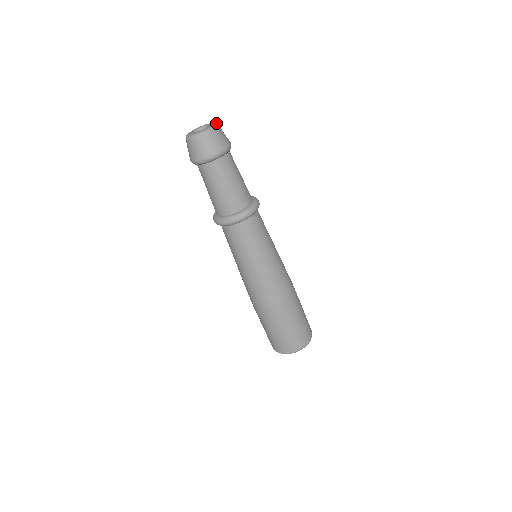
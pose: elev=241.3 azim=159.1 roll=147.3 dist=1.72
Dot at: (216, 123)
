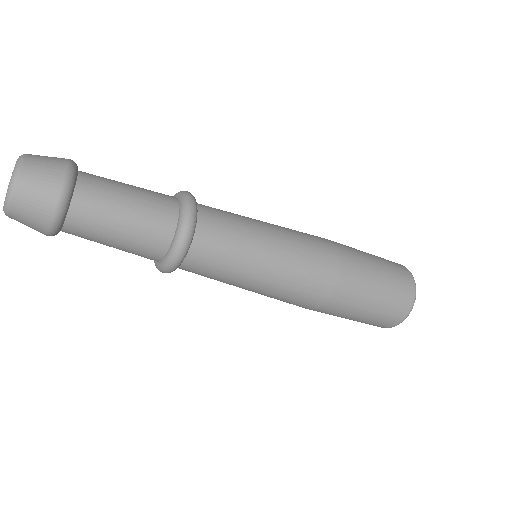
Dot at: (14, 171)
